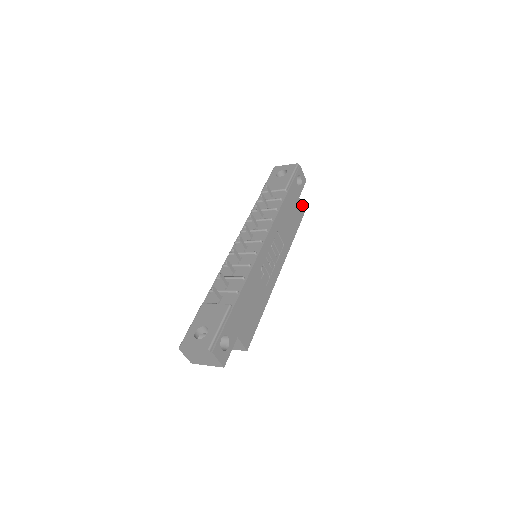
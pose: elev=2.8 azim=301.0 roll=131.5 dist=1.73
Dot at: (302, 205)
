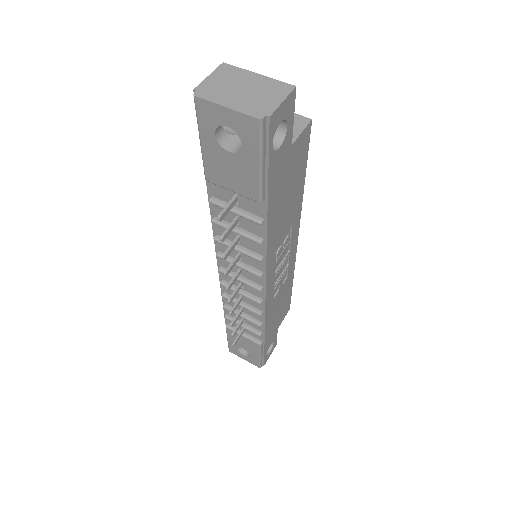
Dot at: (302, 131)
